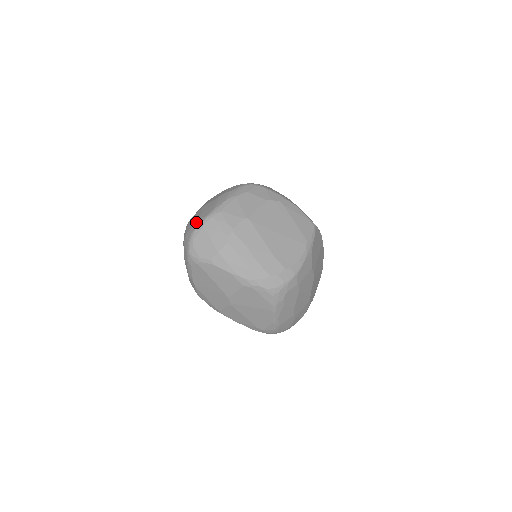
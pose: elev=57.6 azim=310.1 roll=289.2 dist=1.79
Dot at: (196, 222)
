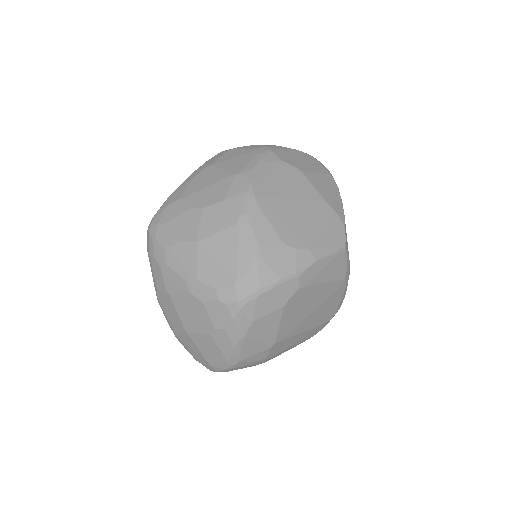
Dot at: (207, 366)
